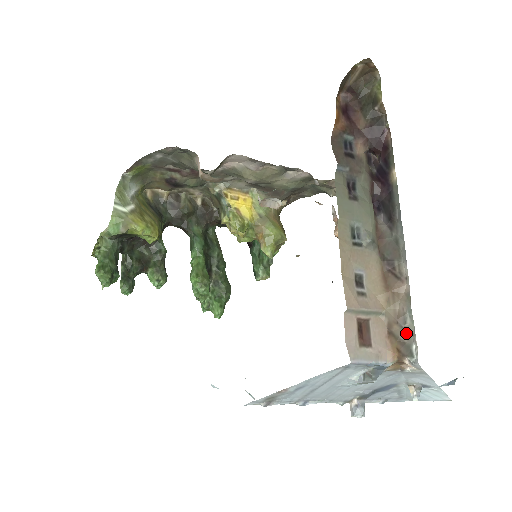
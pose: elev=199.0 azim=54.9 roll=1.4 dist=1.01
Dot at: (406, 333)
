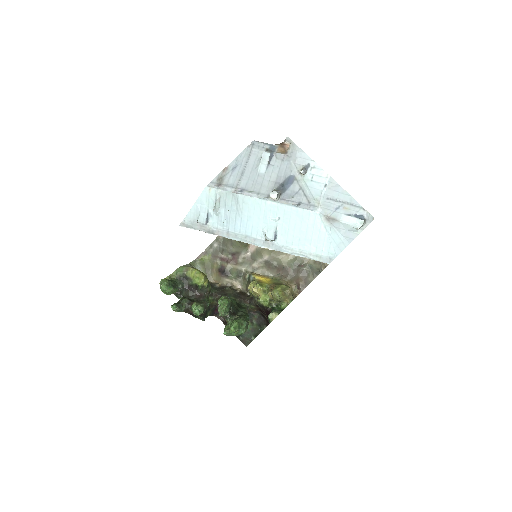
Dot at: occluded
